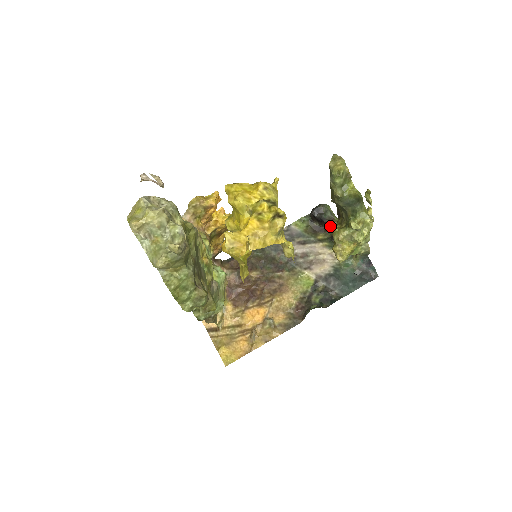
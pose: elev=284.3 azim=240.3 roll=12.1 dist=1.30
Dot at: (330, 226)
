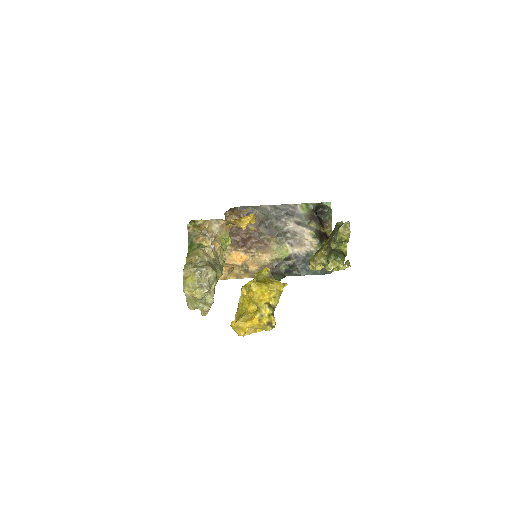
Dot at: (323, 226)
